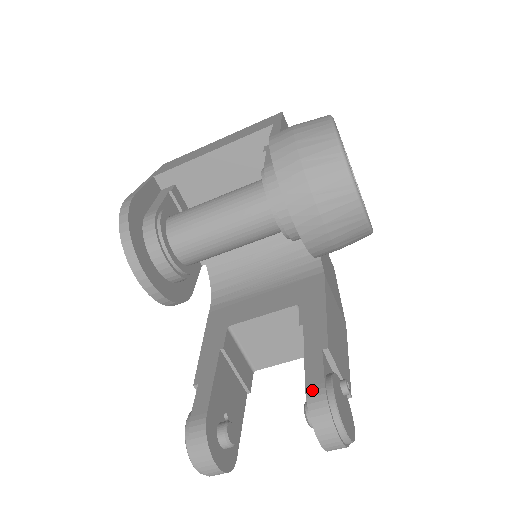
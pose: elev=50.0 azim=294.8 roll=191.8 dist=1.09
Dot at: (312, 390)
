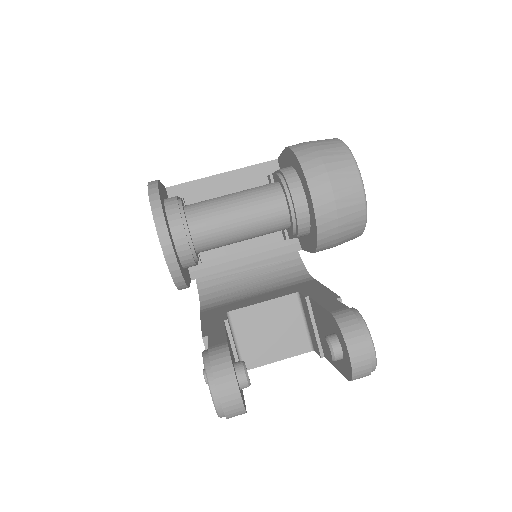
Dot at: (338, 311)
